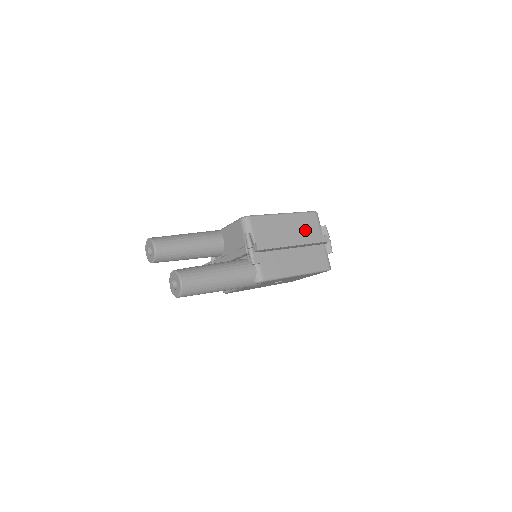
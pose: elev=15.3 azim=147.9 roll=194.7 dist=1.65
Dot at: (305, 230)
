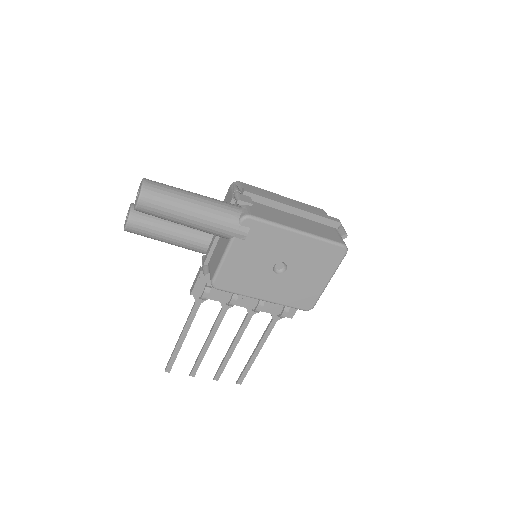
Dot at: occluded
